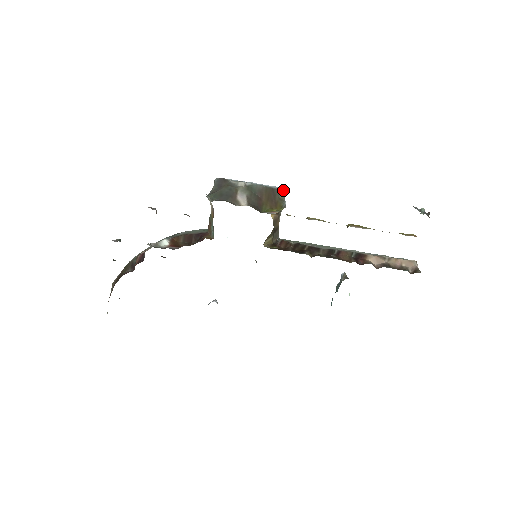
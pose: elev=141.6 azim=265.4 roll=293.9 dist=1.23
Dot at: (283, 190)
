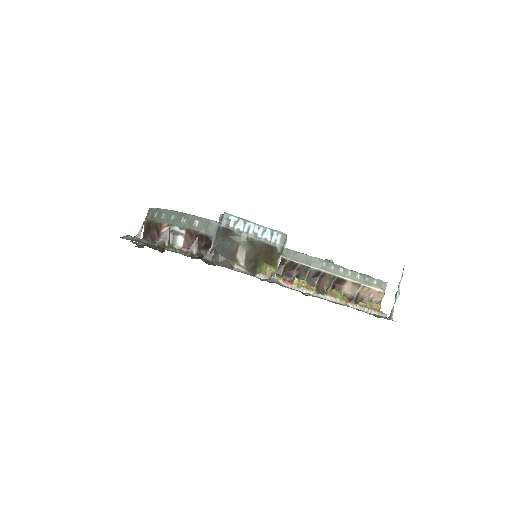
Dot at: (282, 246)
